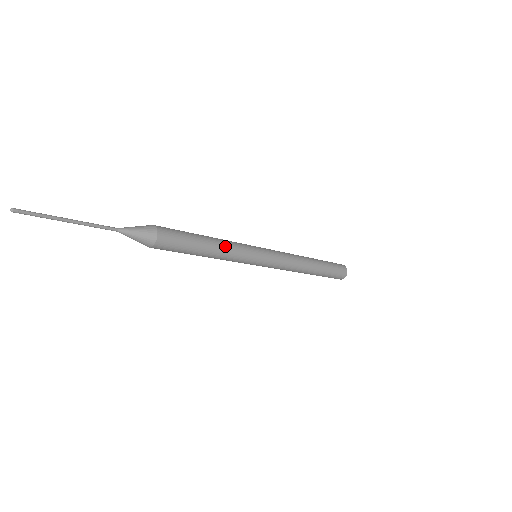
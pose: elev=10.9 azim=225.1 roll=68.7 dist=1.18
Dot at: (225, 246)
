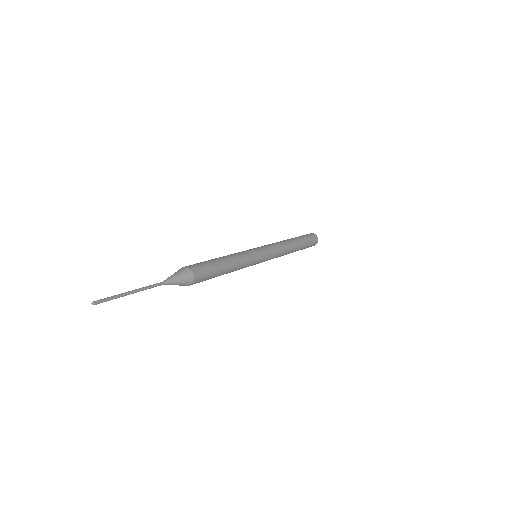
Dot at: (237, 269)
